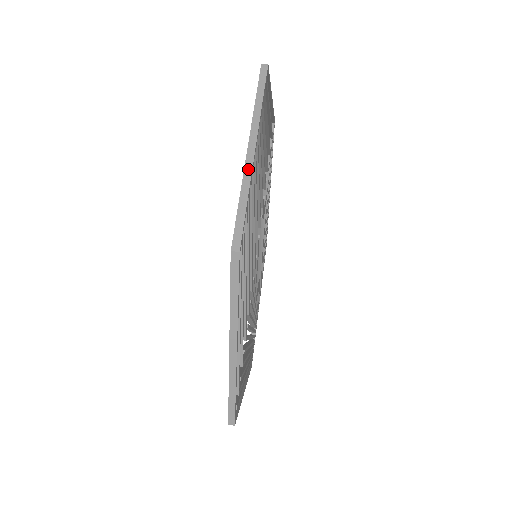
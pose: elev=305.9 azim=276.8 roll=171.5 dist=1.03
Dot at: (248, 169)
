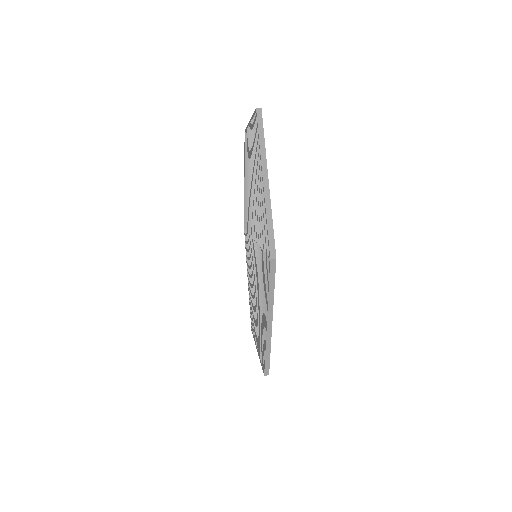
Dot at: occluded
